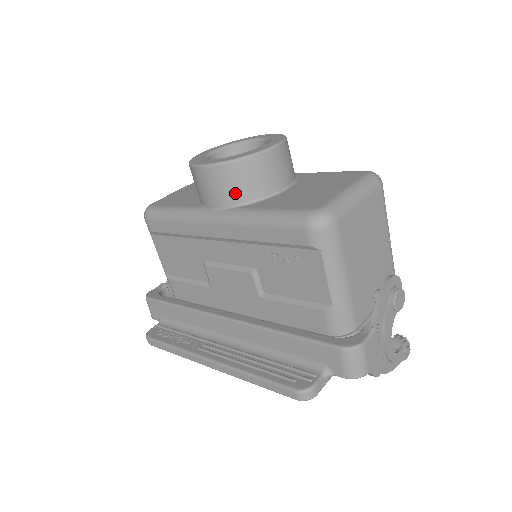
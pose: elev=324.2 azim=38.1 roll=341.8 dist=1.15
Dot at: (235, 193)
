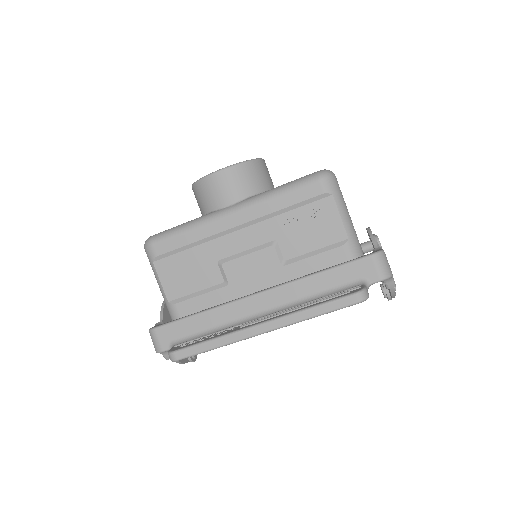
Dot at: (247, 187)
